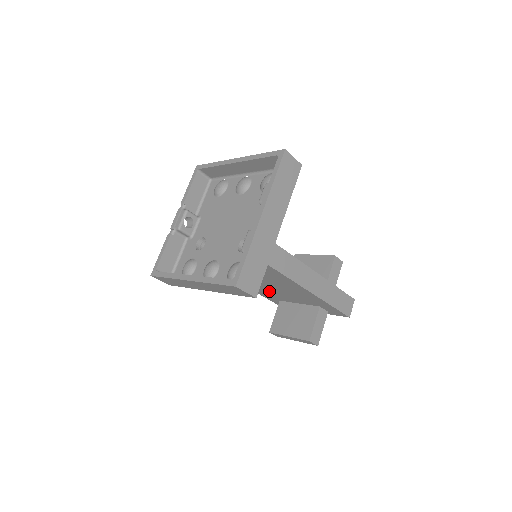
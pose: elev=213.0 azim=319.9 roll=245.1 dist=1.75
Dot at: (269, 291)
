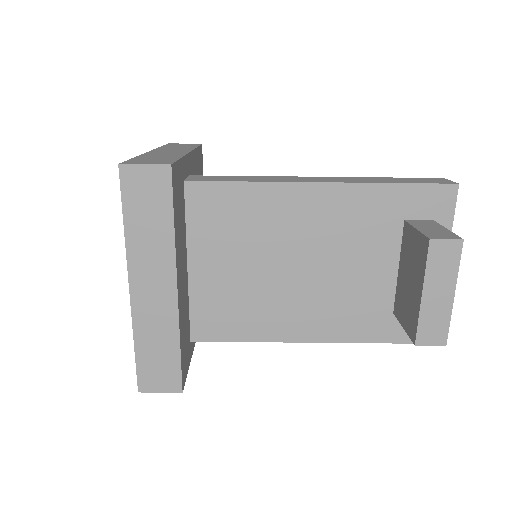
Dot at: (342, 297)
